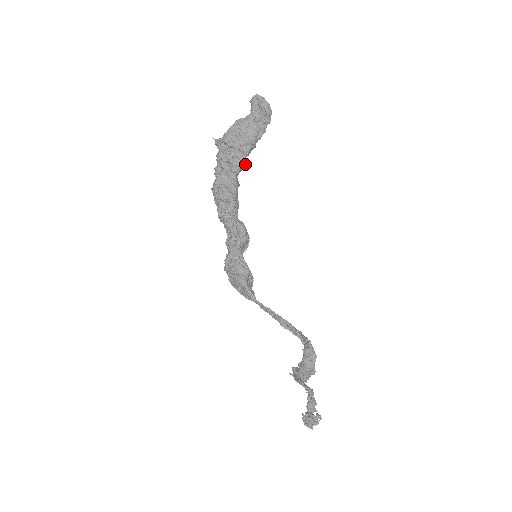
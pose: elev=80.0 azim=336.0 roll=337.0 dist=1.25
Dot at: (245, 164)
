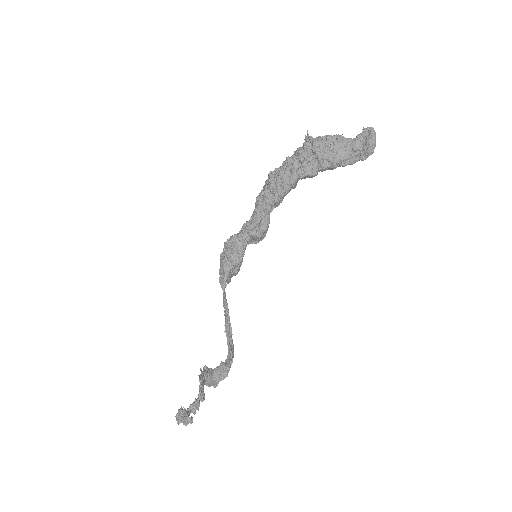
Dot at: (313, 176)
